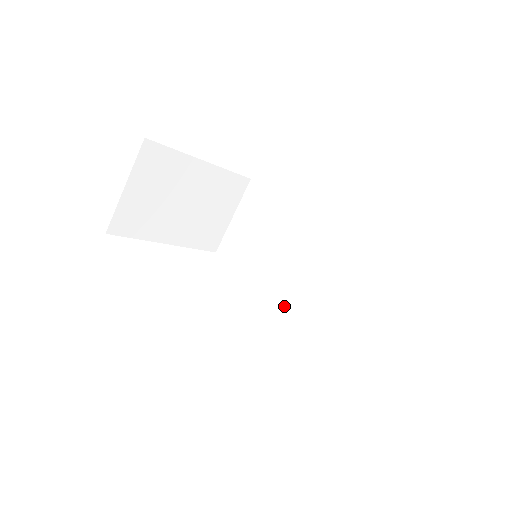
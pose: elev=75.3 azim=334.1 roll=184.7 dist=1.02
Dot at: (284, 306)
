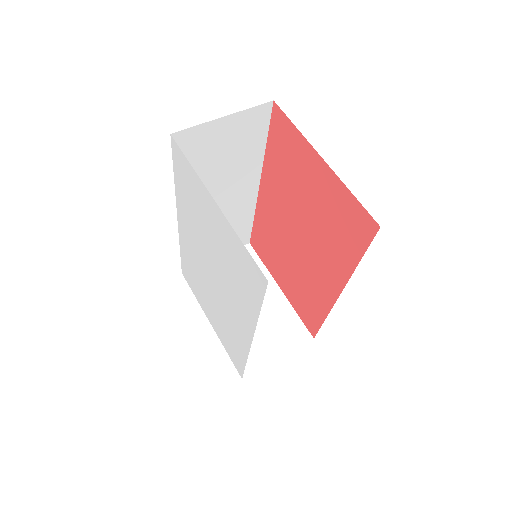
Dot at: occluded
